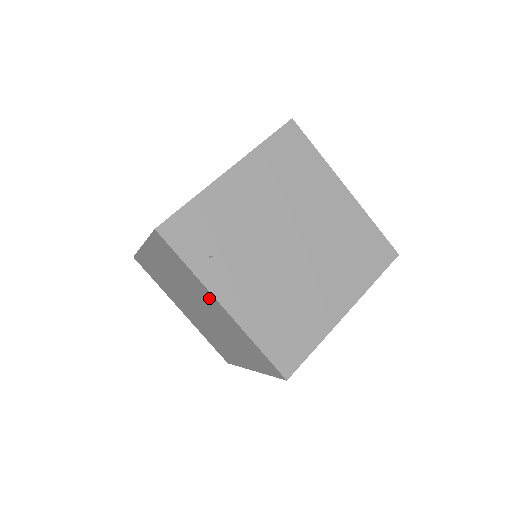
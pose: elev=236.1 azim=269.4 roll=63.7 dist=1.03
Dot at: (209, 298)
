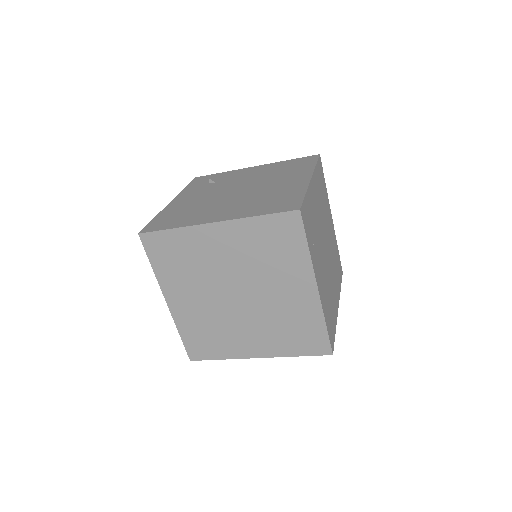
Dot at: (300, 280)
